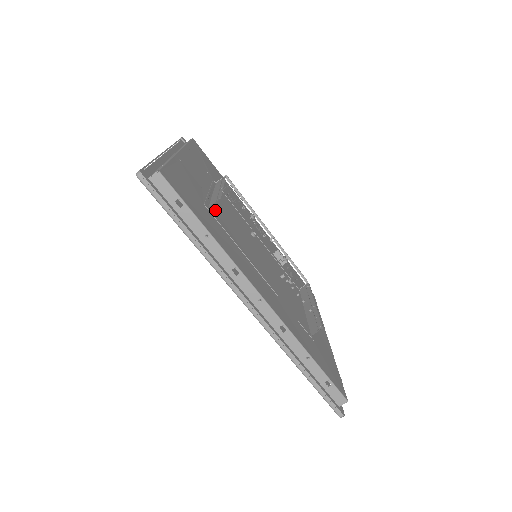
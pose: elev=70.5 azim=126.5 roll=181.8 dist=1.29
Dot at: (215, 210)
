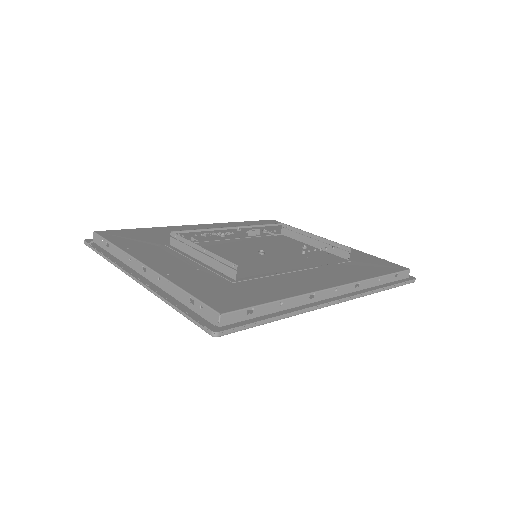
Dot at: occluded
